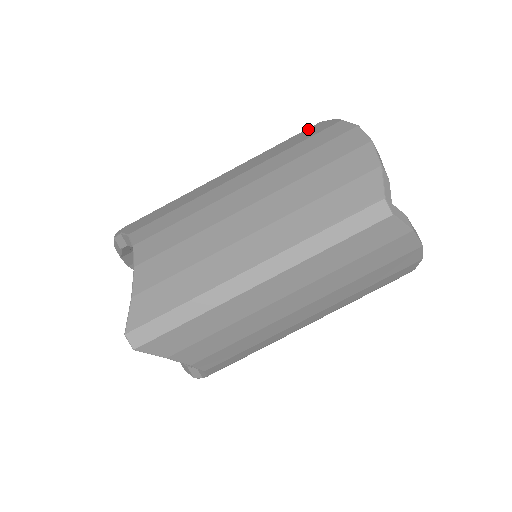
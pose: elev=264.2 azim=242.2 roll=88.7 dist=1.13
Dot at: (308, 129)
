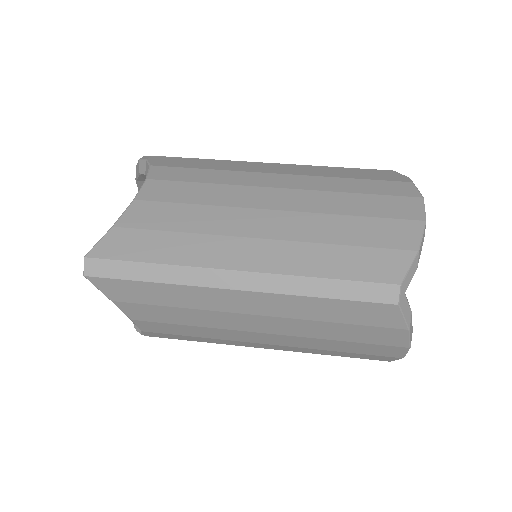
Dot at: (376, 170)
